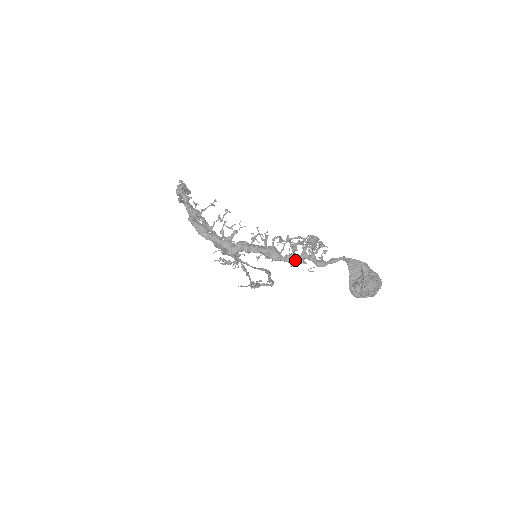
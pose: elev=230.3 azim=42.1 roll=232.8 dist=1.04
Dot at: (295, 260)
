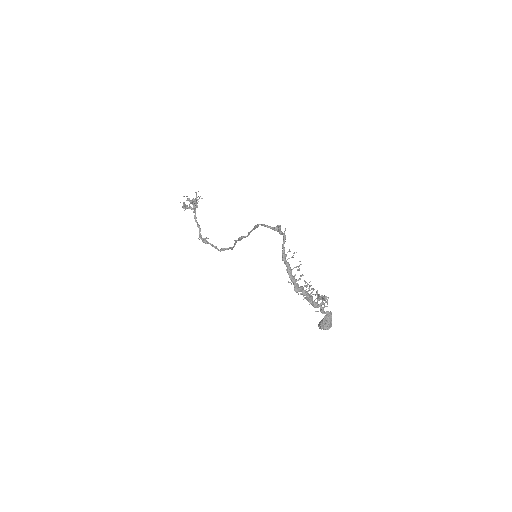
Dot at: (317, 307)
